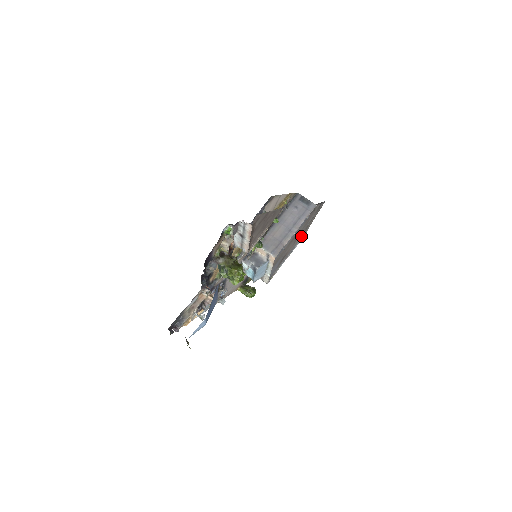
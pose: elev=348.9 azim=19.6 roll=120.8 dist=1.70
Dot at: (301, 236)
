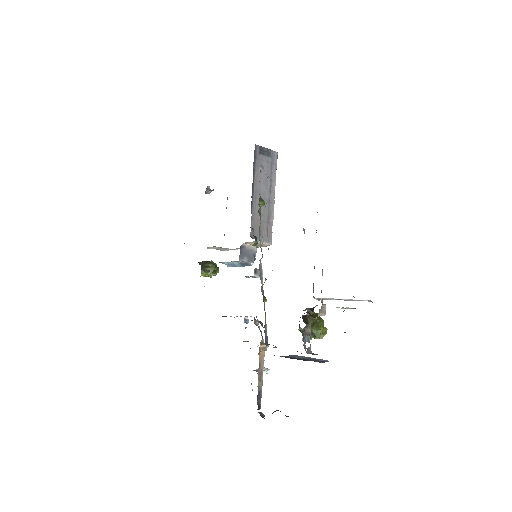
Dot at: occluded
